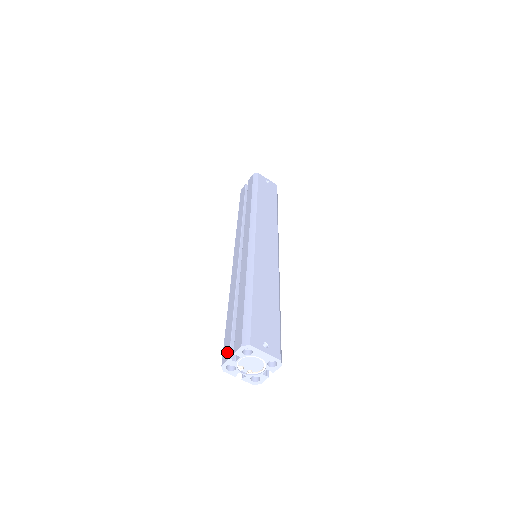
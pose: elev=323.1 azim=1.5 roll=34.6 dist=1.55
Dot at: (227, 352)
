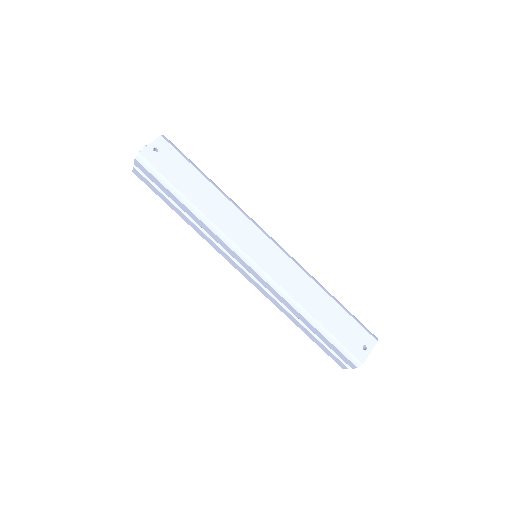
Dot at: (341, 364)
